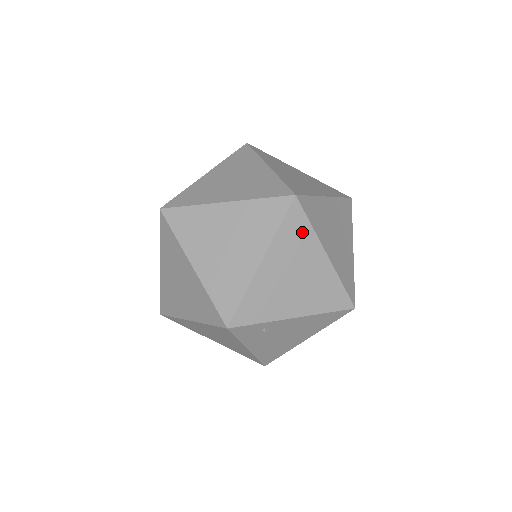
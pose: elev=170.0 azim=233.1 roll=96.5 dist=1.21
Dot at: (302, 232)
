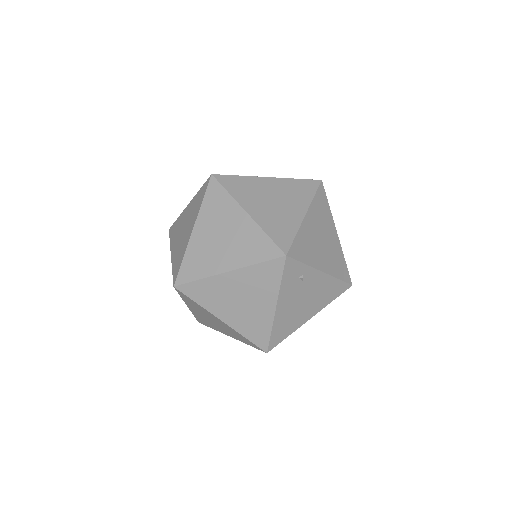
Dot at: (325, 208)
